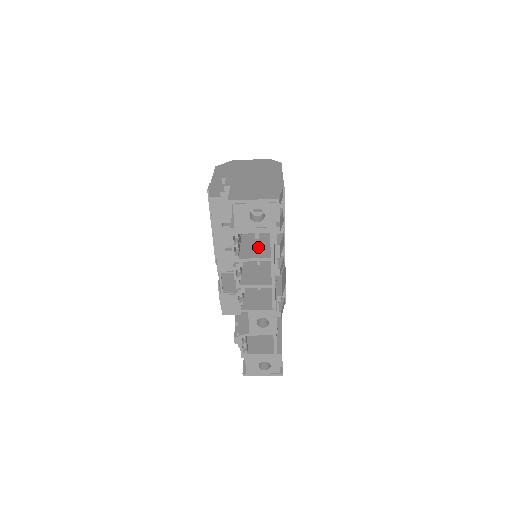
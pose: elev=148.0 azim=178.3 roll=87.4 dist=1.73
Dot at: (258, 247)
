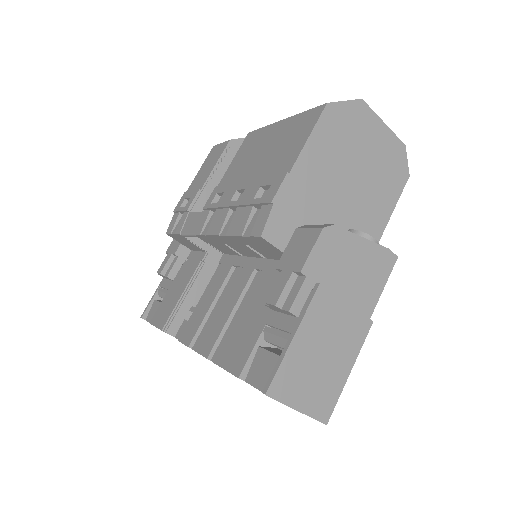
Dot at: occluded
